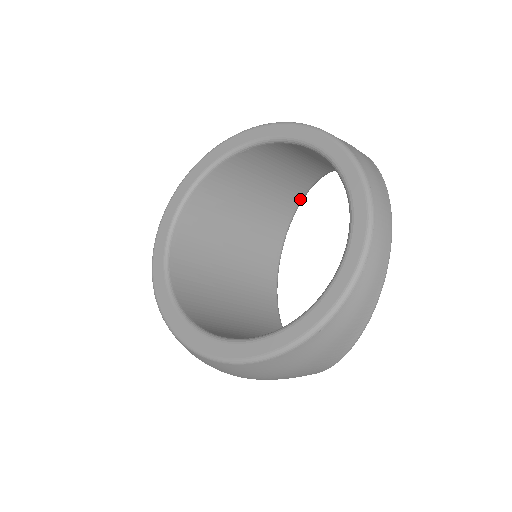
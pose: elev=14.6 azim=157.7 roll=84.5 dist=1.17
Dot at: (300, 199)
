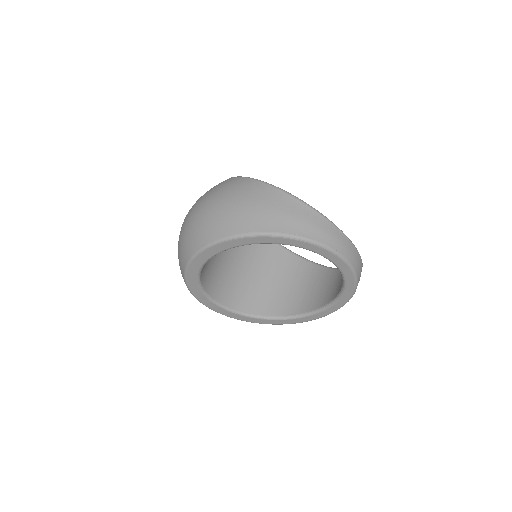
Dot at: occluded
